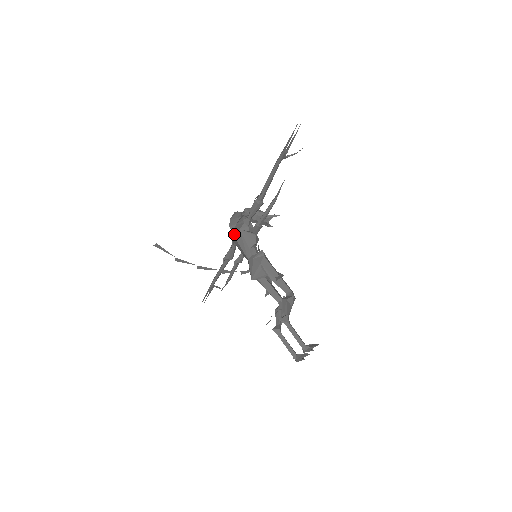
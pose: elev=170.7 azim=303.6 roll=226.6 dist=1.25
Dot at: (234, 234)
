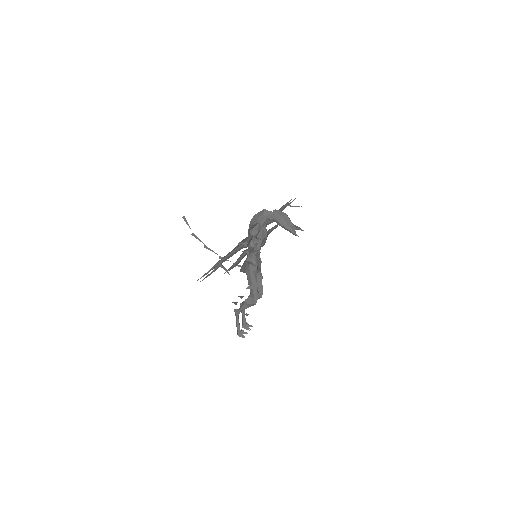
Dot at: (248, 231)
